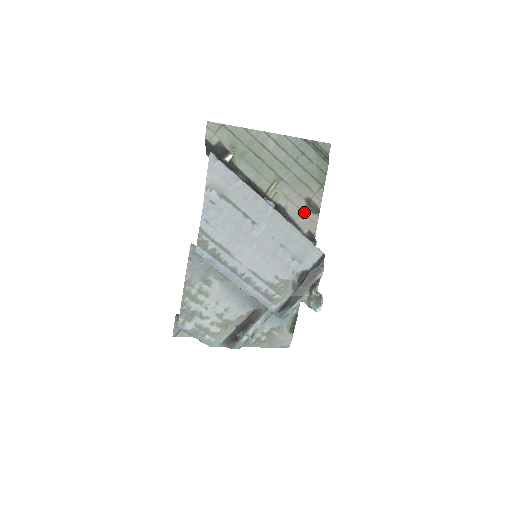
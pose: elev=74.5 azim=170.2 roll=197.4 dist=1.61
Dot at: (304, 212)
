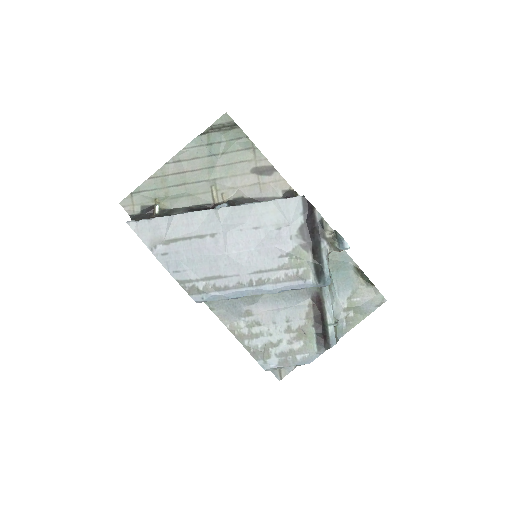
Dot at: (262, 182)
